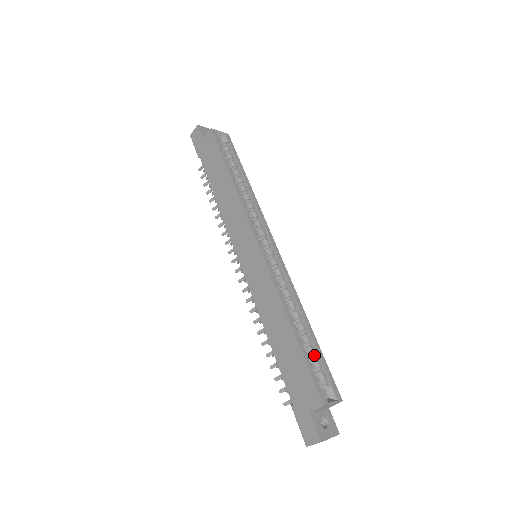
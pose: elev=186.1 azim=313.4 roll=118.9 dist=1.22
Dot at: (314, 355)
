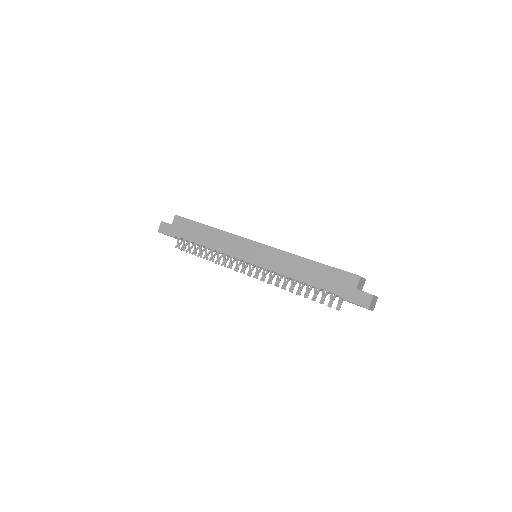
Dot at: occluded
